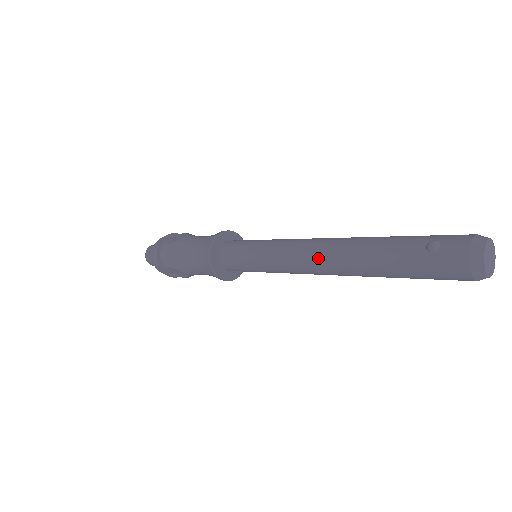
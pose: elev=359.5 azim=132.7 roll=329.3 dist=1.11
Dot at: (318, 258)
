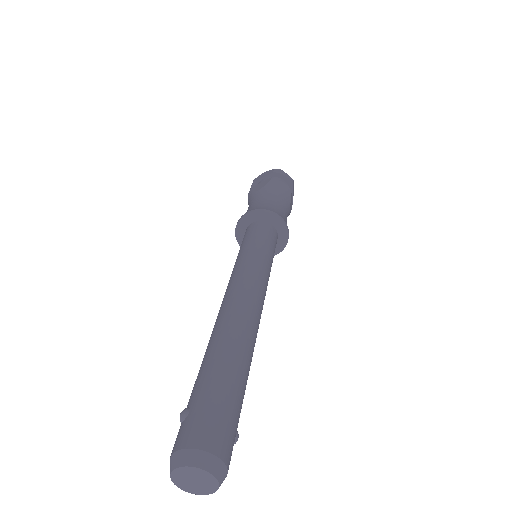
Dot at: occluded
